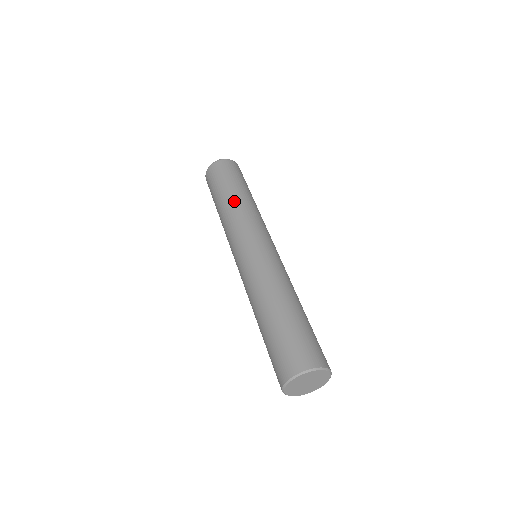
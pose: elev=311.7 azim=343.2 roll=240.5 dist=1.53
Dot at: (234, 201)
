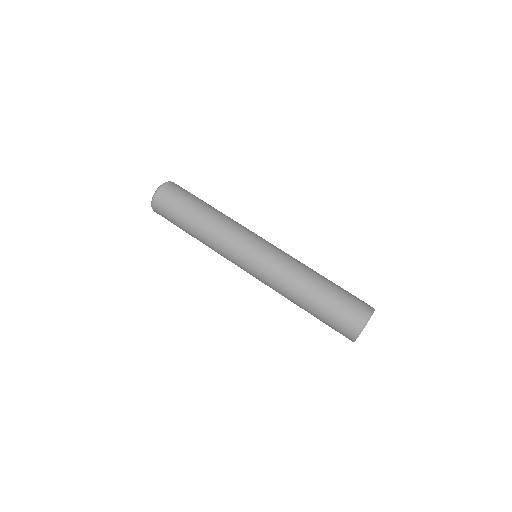
Dot at: (219, 212)
